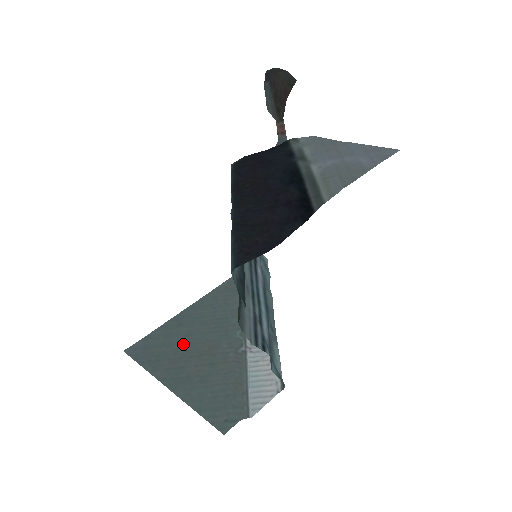
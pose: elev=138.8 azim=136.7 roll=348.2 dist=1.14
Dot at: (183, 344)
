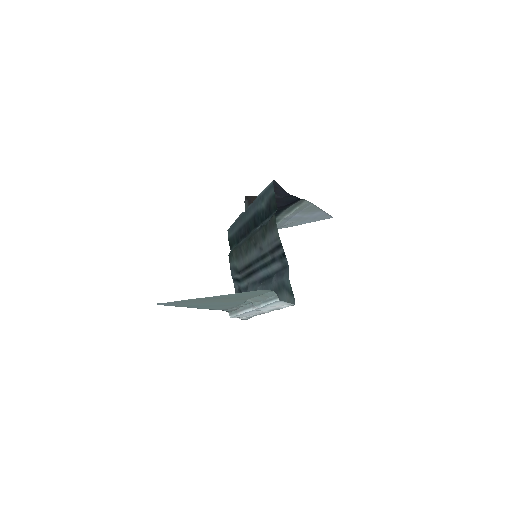
Dot at: (204, 303)
